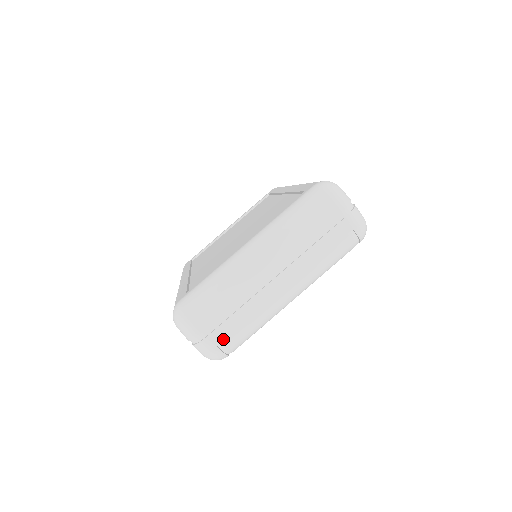
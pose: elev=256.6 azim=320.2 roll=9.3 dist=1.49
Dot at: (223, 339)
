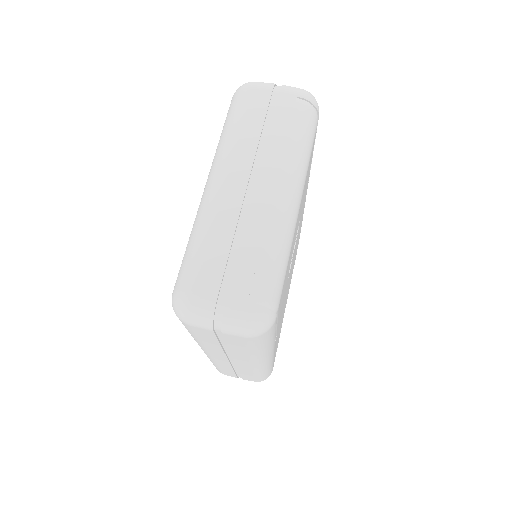
Dot at: (248, 288)
